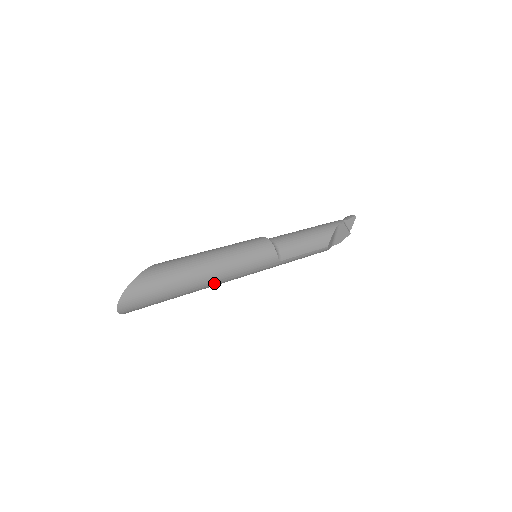
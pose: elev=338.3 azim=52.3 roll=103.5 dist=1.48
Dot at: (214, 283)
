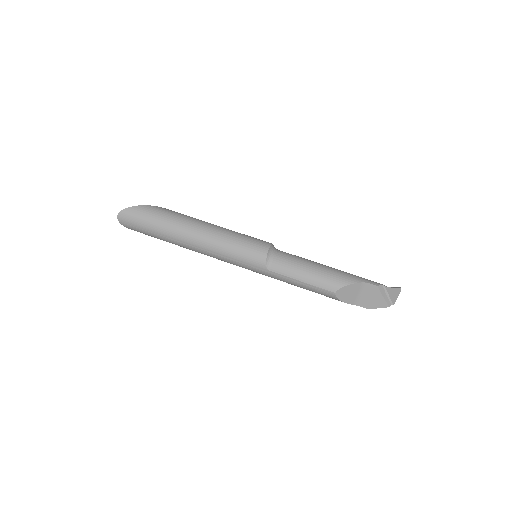
Dot at: (197, 248)
